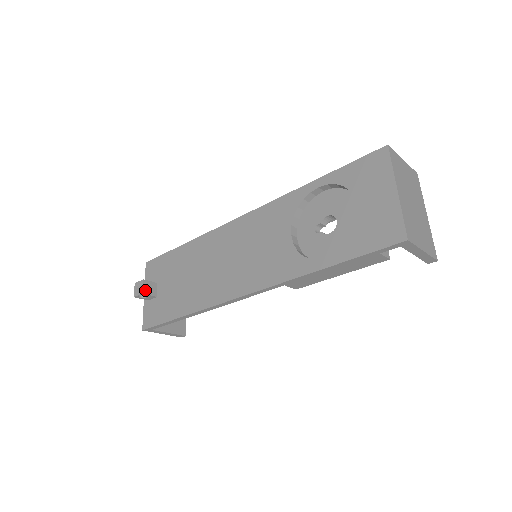
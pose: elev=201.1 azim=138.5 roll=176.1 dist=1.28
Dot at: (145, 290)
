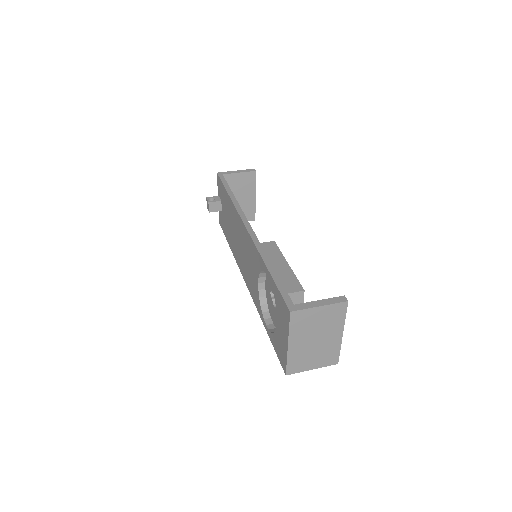
Dot at: (211, 209)
